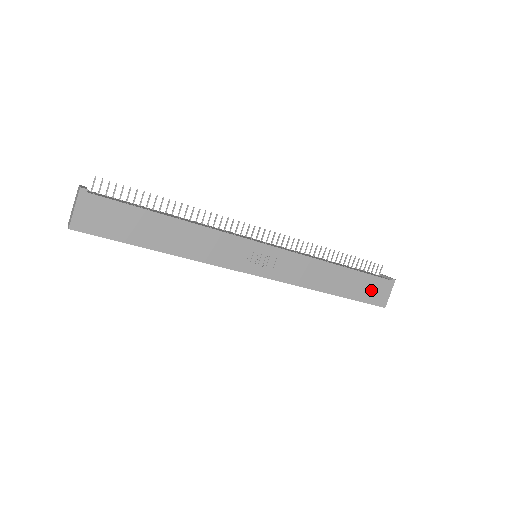
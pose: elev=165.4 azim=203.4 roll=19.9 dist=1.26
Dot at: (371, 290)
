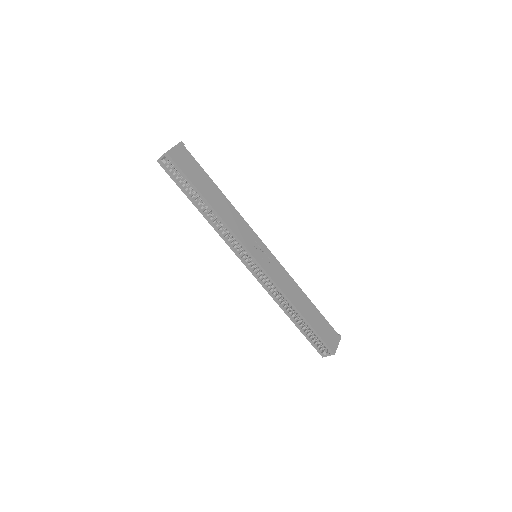
Dot at: (326, 332)
